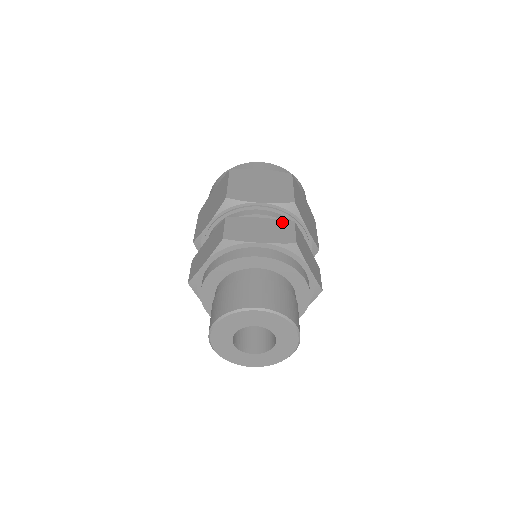
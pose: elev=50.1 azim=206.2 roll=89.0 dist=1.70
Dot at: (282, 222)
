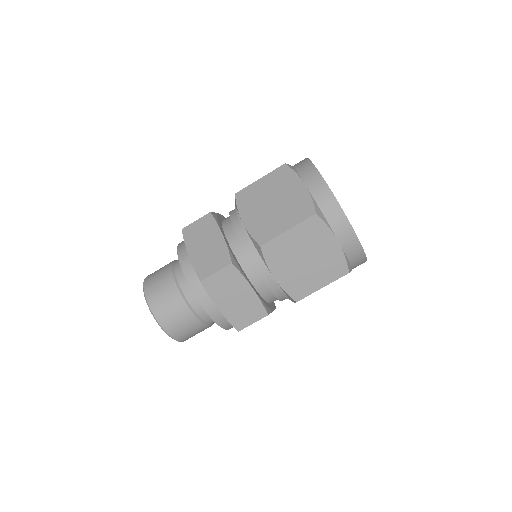
Dot at: (260, 308)
